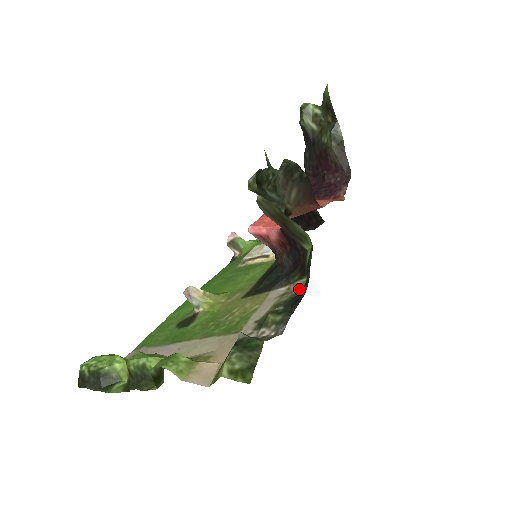
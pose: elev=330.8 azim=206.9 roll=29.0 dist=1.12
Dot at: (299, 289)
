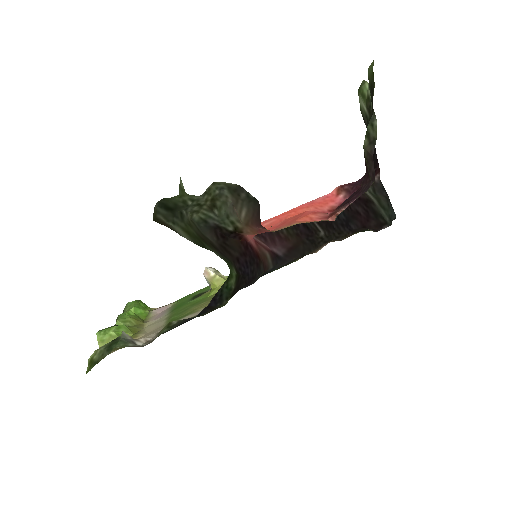
Dot at: occluded
